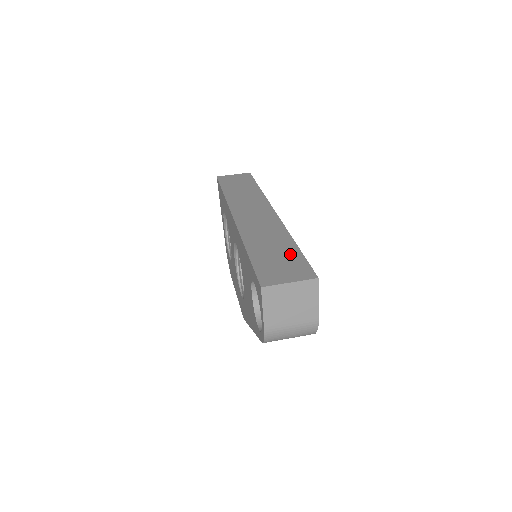
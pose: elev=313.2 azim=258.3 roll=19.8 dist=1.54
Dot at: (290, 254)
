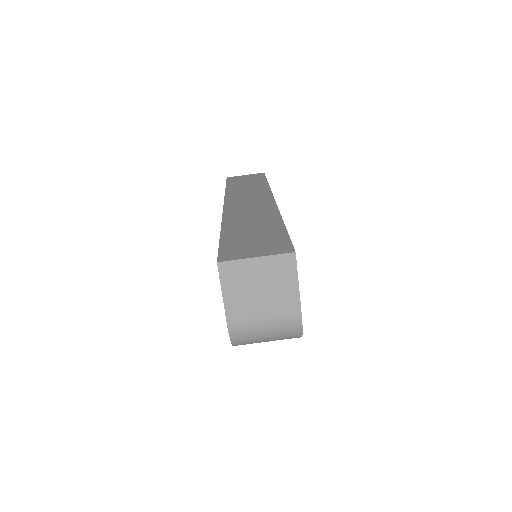
Dot at: (271, 232)
